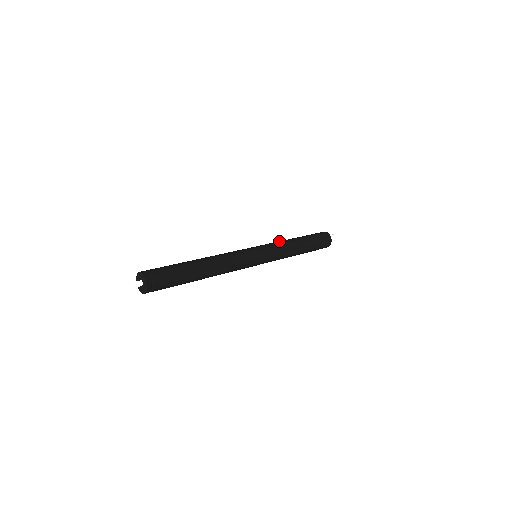
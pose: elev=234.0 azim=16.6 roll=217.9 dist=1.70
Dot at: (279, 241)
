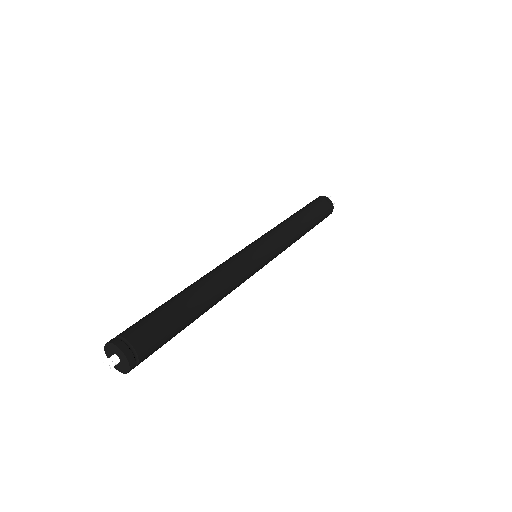
Dot at: (280, 226)
